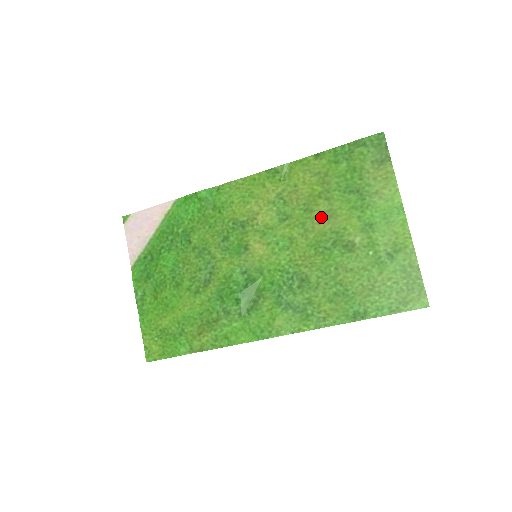
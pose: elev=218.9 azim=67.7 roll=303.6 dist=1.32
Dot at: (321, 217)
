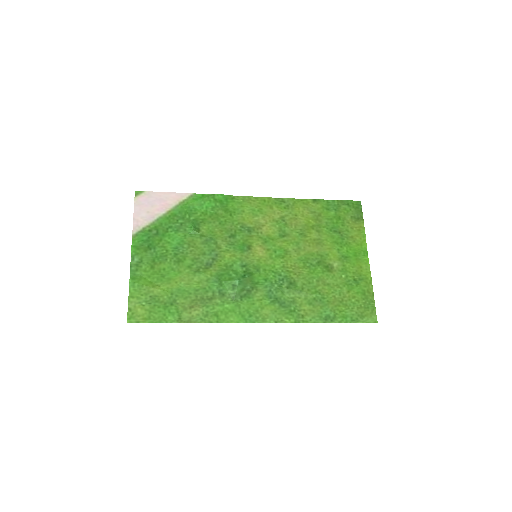
Dot at: (312, 242)
